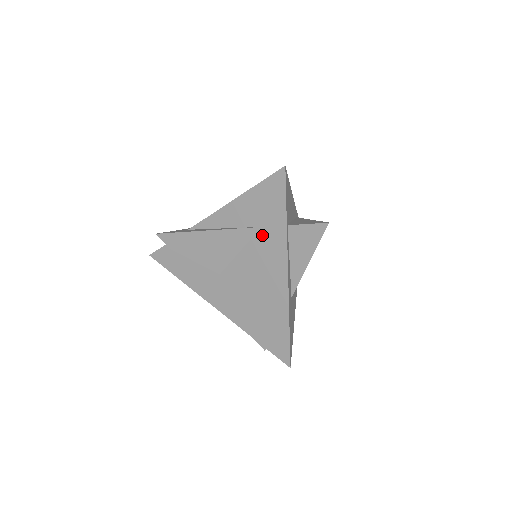
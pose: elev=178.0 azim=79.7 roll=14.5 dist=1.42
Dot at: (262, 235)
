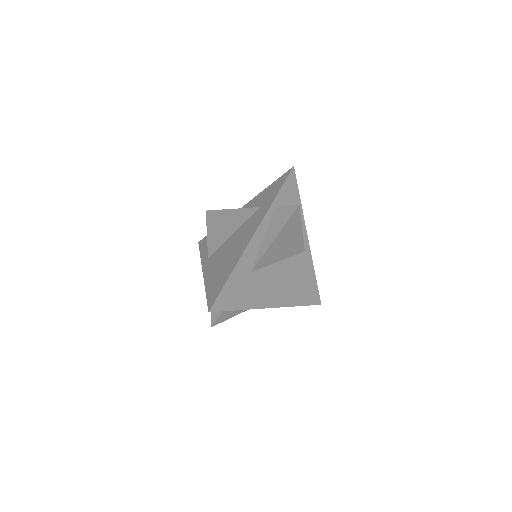
Dot at: (257, 212)
